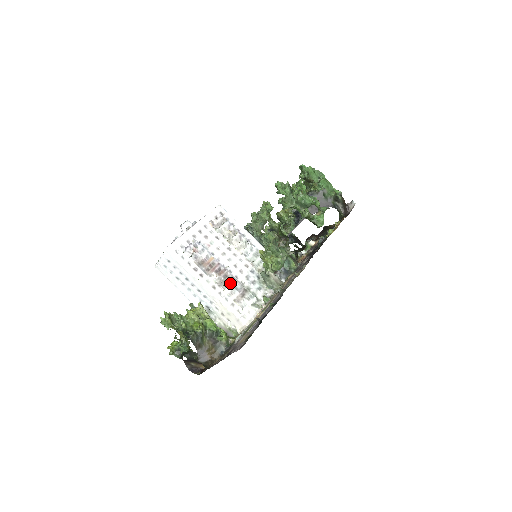
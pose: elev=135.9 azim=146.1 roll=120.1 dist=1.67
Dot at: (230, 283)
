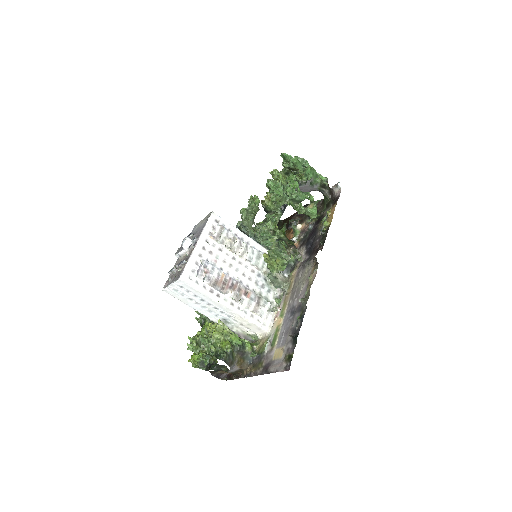
Dot at: (245, 295)
